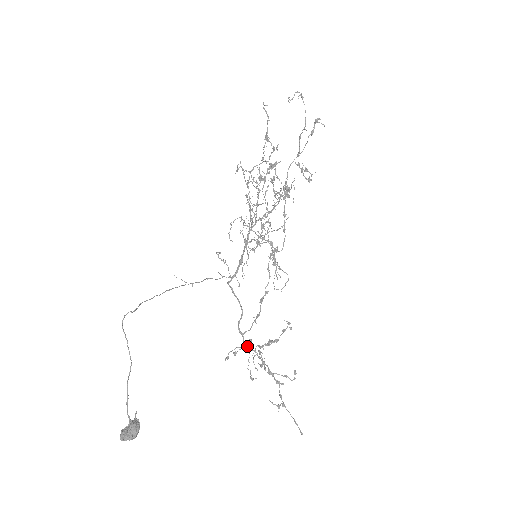
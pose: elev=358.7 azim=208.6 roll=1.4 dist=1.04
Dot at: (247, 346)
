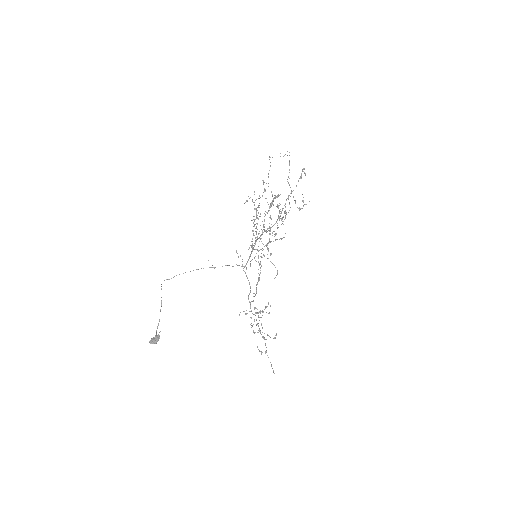
Dot at: occluded
